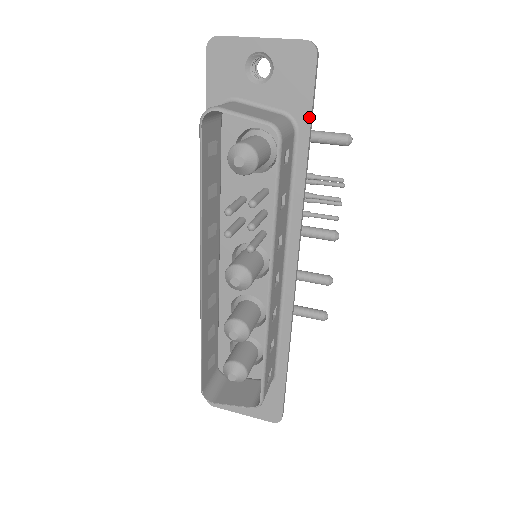
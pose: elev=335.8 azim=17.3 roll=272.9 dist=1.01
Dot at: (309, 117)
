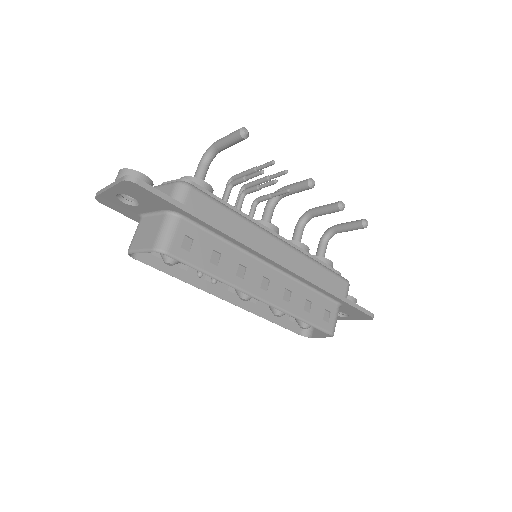
Dot at: (176, 207)
